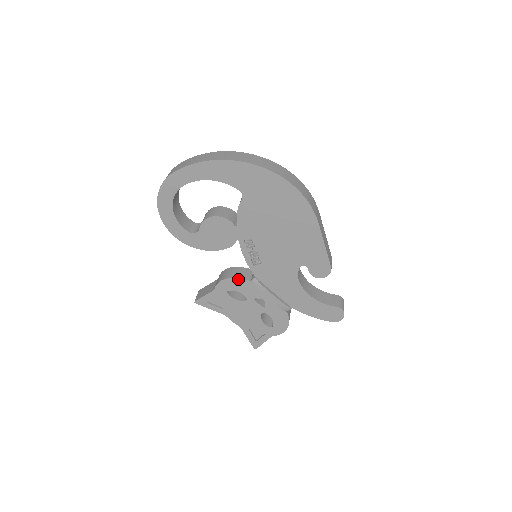
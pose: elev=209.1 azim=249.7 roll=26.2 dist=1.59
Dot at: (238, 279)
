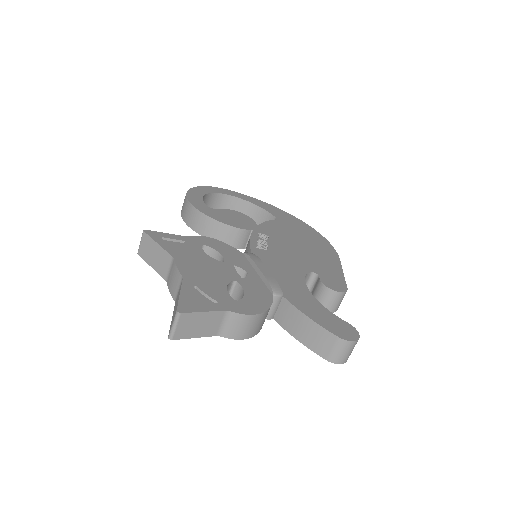
Dot at: (228, 245)
